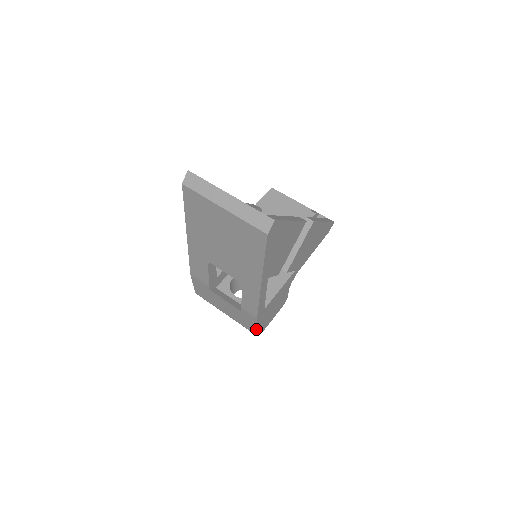
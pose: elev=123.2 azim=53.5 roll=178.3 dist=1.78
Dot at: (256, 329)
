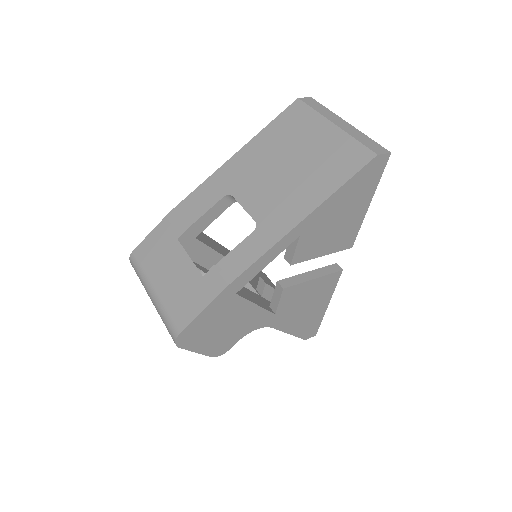
Dot at: (195, 316)
